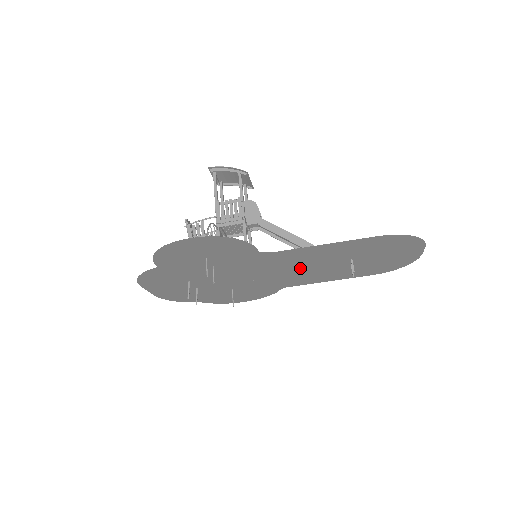
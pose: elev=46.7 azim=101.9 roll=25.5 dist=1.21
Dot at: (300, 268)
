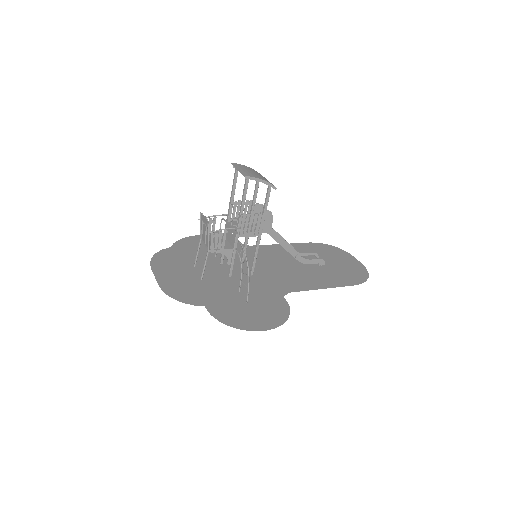
Dot at: (283, 266)
